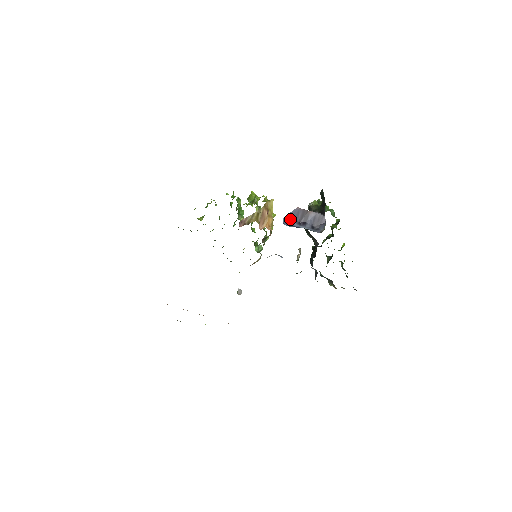
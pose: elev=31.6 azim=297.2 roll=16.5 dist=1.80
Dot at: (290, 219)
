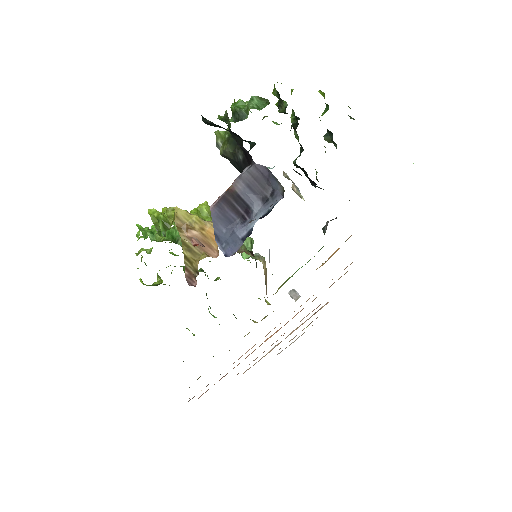
Dot at: (225, 234)
